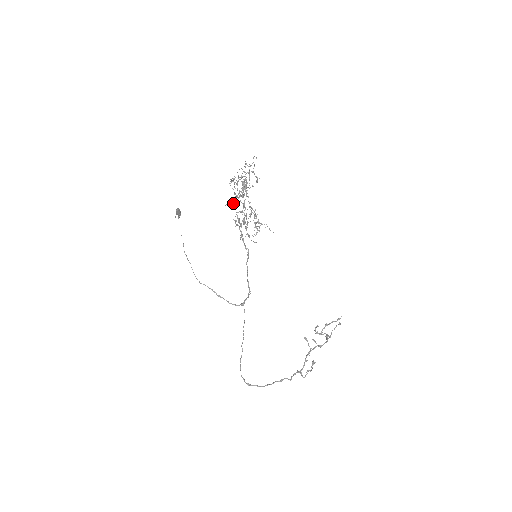
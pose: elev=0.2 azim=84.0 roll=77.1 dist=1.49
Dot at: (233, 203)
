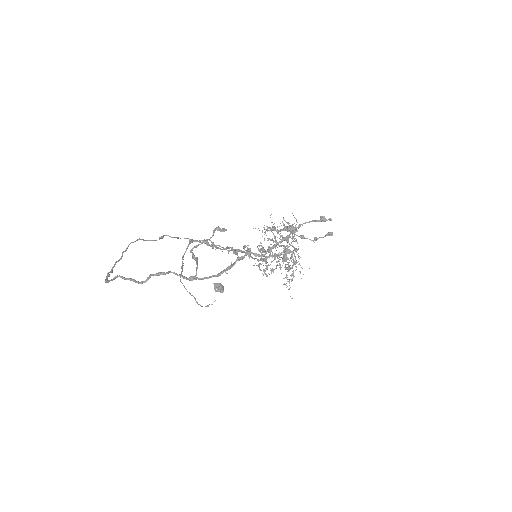
Dot at: occluded
